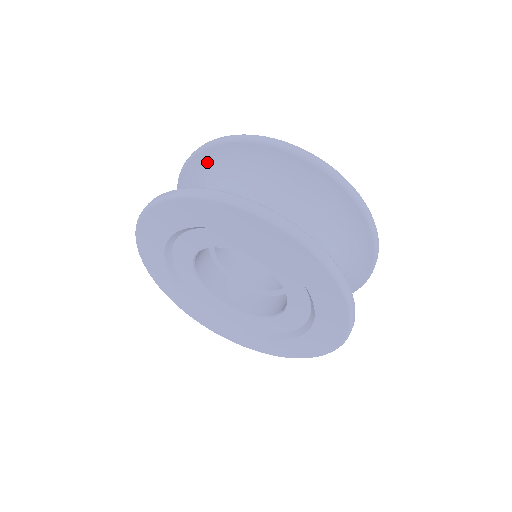
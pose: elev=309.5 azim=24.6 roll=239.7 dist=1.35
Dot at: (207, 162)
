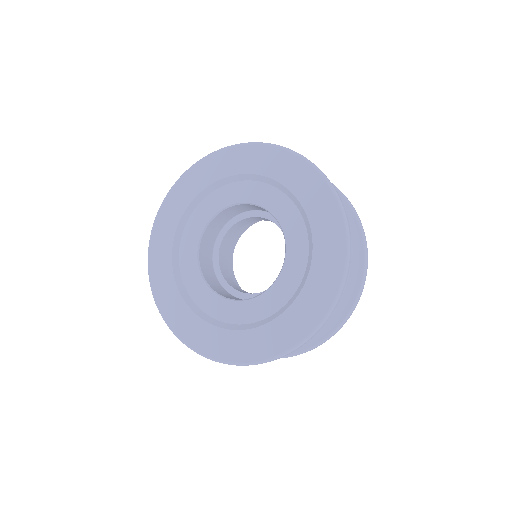
Dot at: occluded
